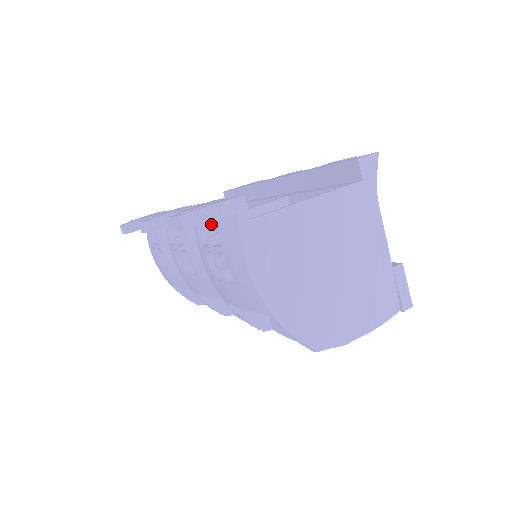
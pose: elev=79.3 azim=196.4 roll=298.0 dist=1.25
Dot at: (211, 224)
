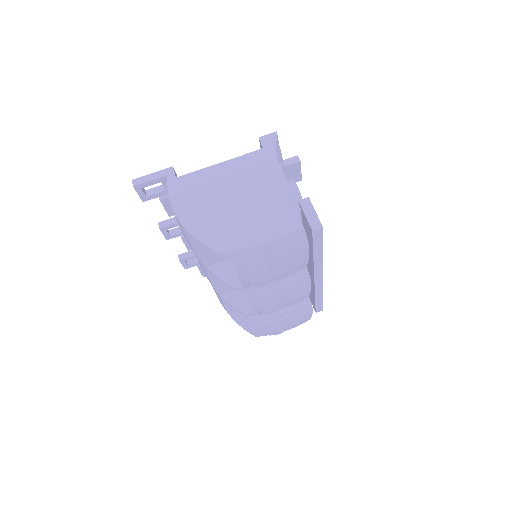
Dot at: occluded
